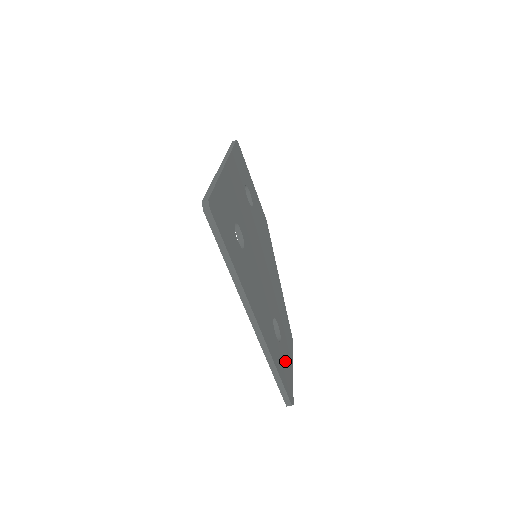
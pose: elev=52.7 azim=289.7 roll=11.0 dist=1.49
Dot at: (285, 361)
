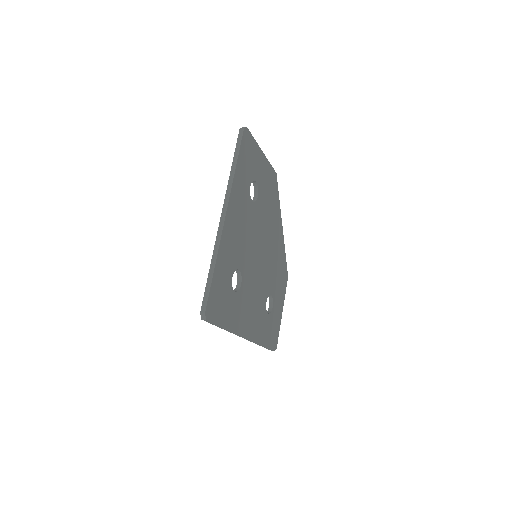
Dot at: (274, 320)
